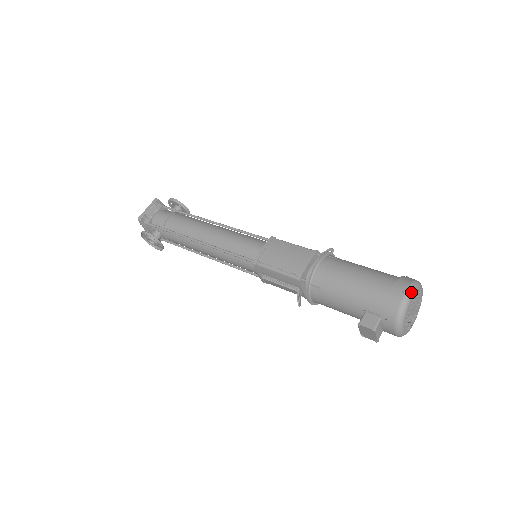
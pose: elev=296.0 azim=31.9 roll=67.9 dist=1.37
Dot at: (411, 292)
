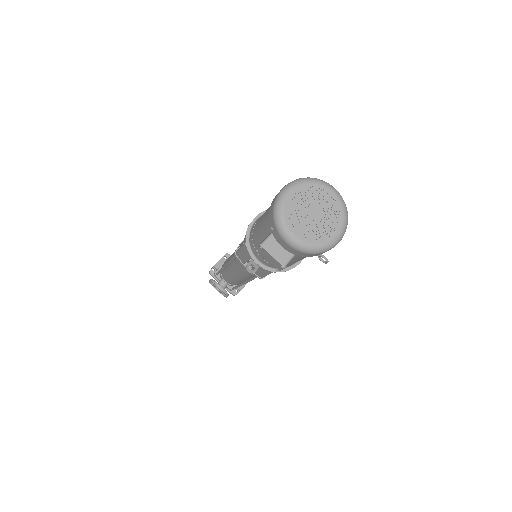
Dot at: (289, 185)
